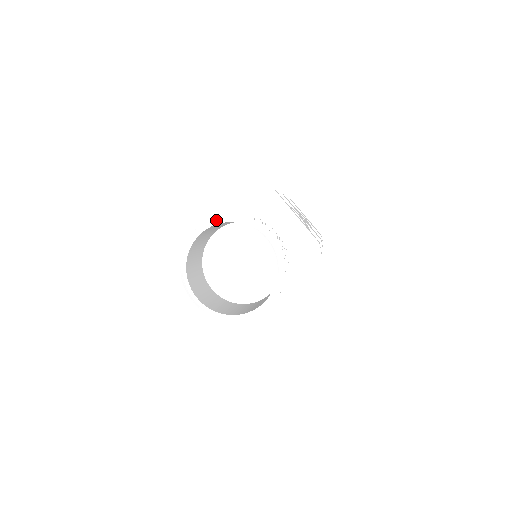
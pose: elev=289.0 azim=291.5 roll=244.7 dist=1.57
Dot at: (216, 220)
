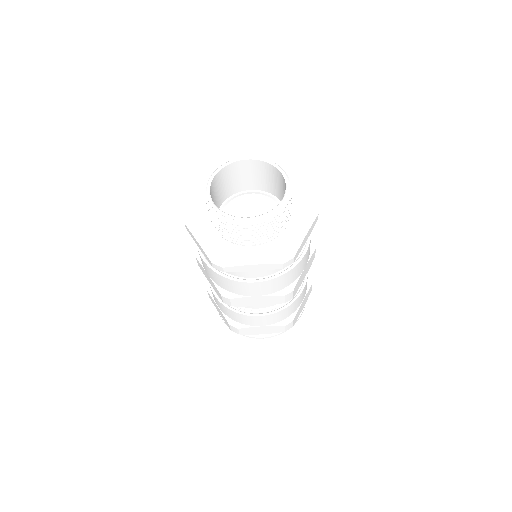
Dot at: (210, 177)
